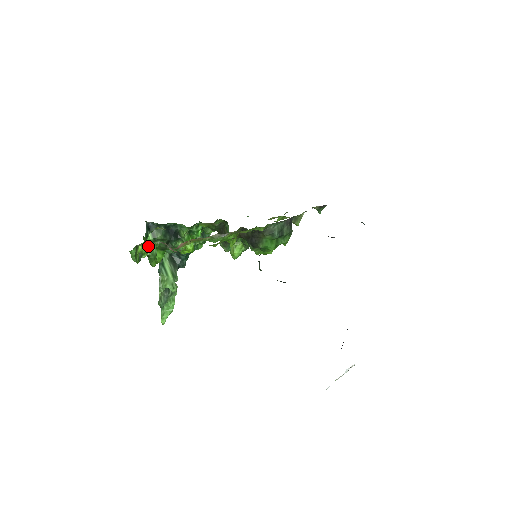
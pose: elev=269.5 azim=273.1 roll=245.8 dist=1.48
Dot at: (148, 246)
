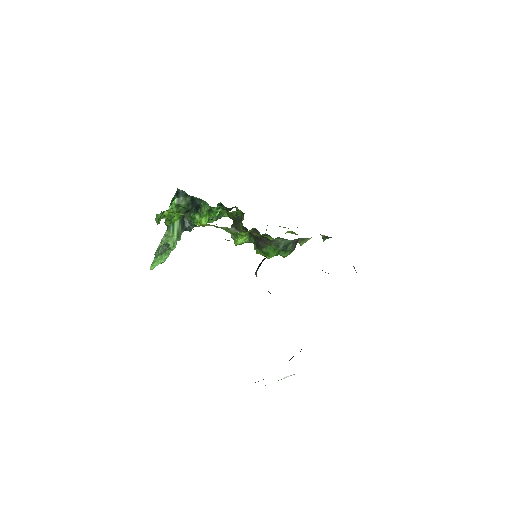
Dot at: (172, 213)
